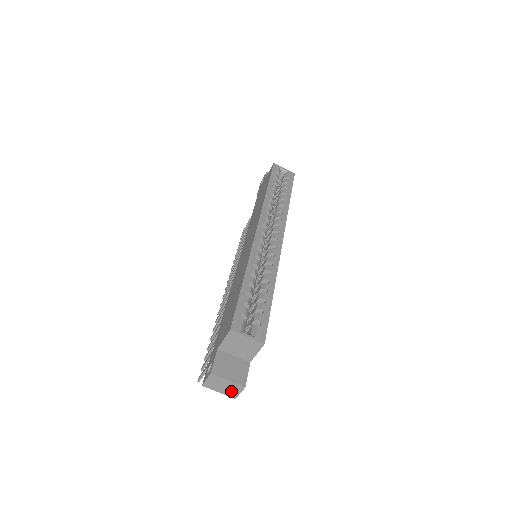
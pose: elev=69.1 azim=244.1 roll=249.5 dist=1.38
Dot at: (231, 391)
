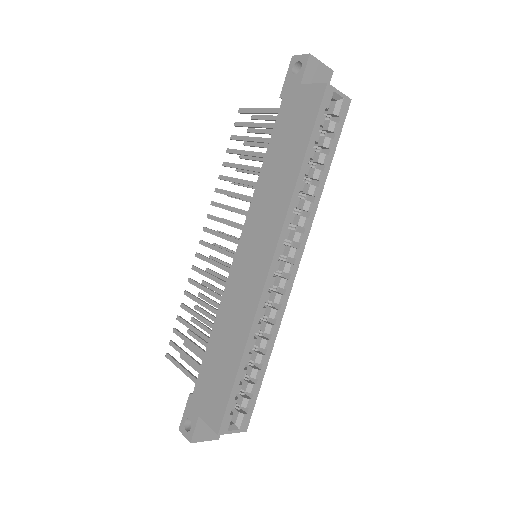
Dot at: occluded
